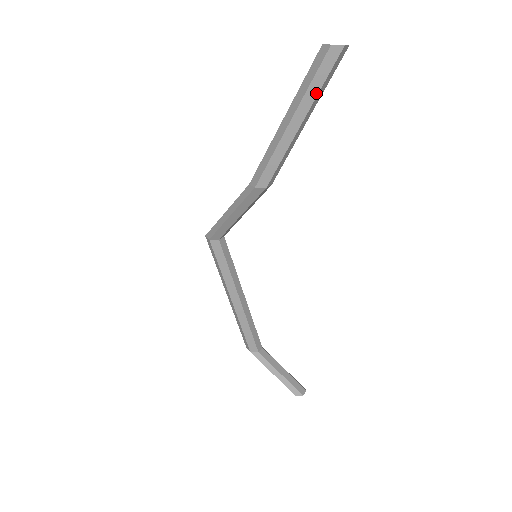
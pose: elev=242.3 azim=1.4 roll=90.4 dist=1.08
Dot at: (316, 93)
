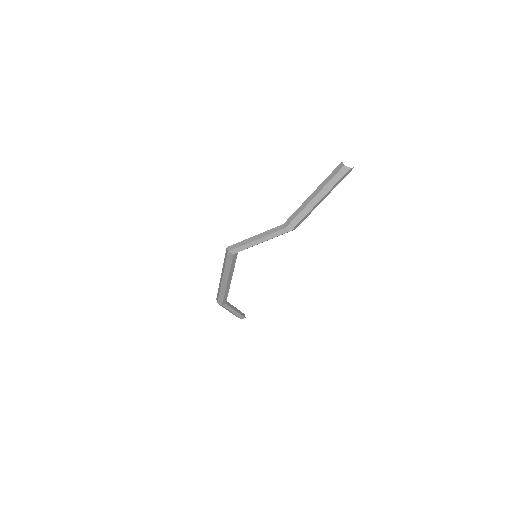
Dot at: occluded
